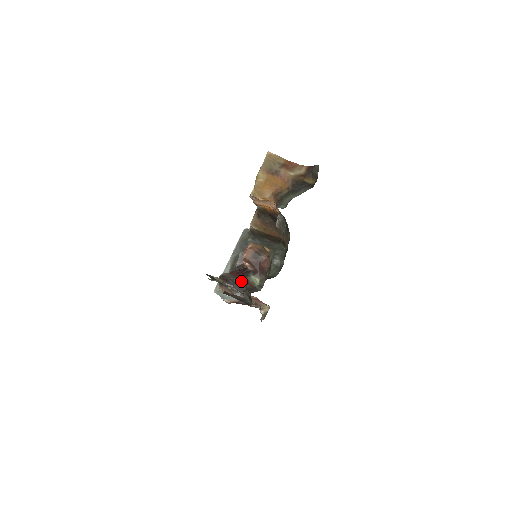
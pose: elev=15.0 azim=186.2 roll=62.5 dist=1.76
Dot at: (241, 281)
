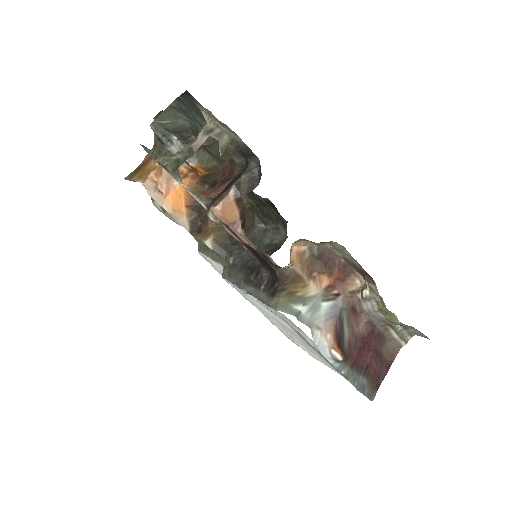
Dot at: occluded
